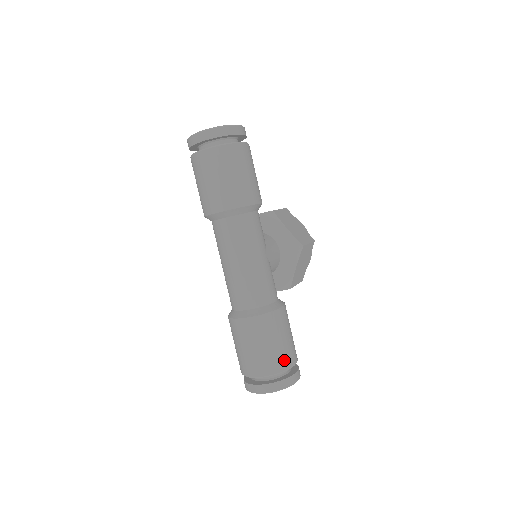
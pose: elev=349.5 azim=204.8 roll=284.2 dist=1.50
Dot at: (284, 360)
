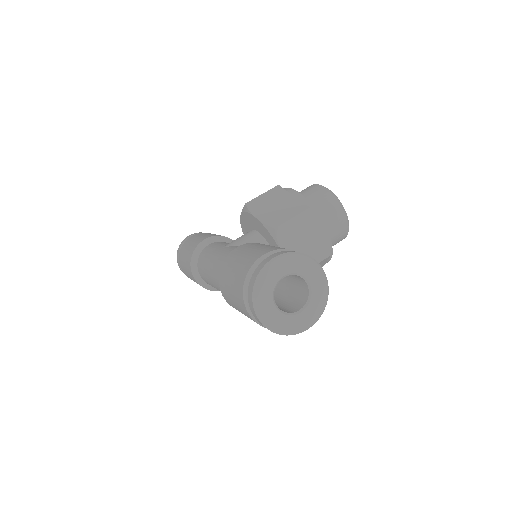
Dot at: occluded
